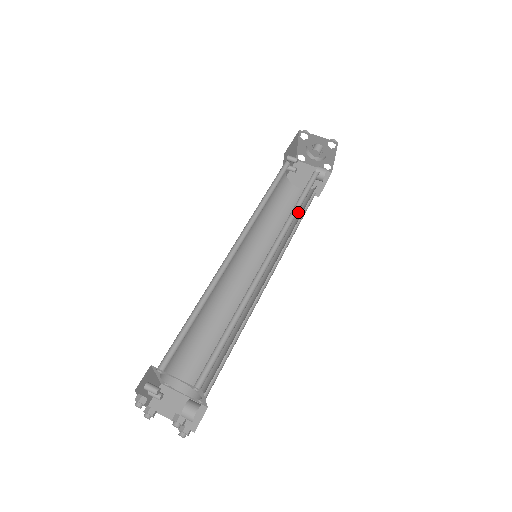
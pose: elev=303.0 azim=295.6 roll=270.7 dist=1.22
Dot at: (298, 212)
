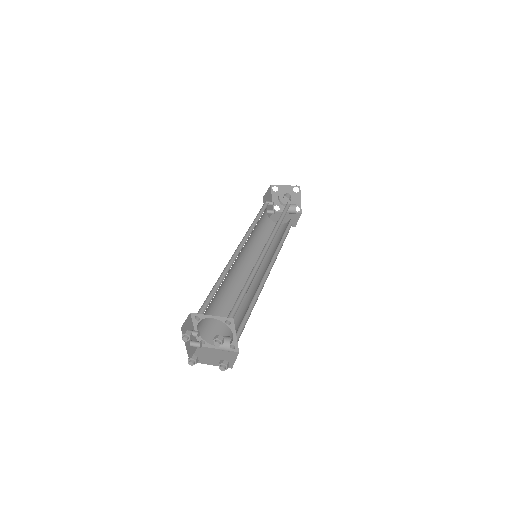
Dot at: (282, 234)
